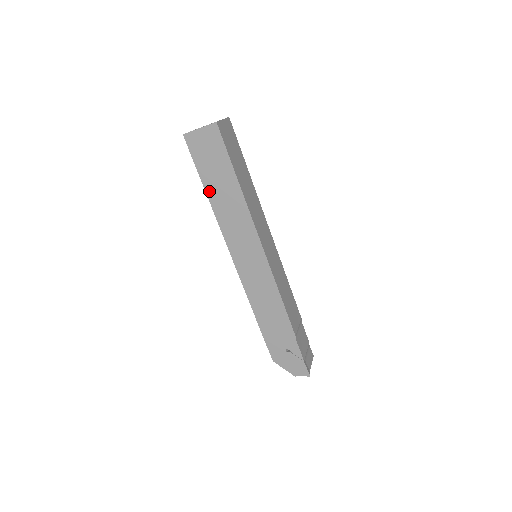
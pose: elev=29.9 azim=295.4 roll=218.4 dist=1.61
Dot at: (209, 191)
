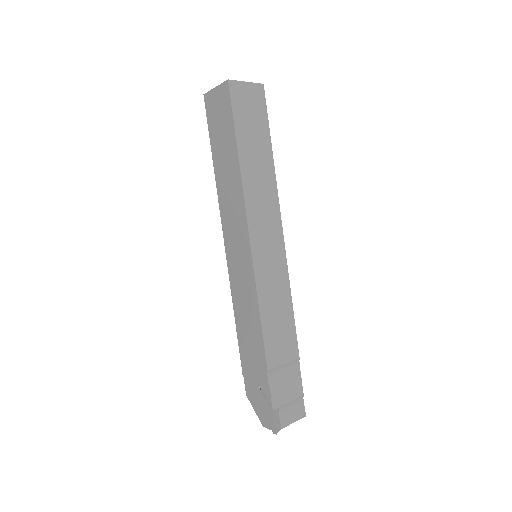
Dot at: (216, 163)
